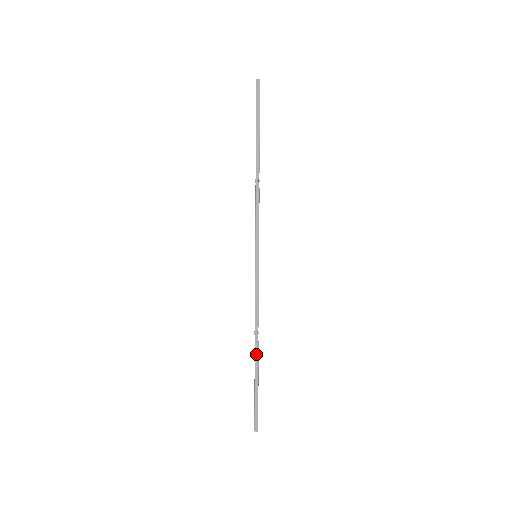
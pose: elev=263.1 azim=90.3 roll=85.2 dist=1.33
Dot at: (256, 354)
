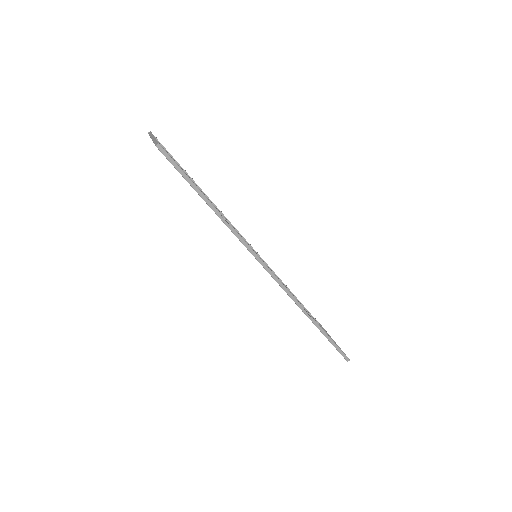
Dot at: (316, 324)
